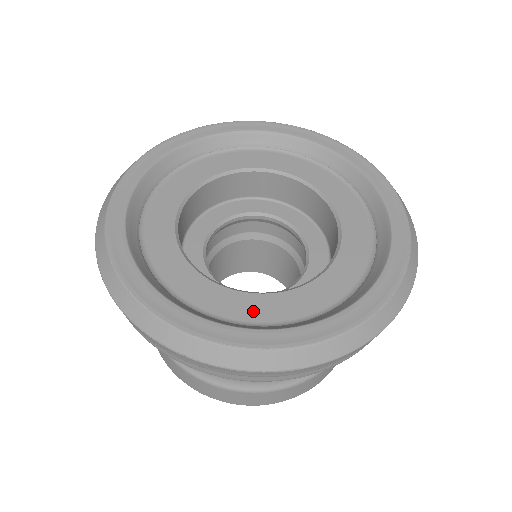
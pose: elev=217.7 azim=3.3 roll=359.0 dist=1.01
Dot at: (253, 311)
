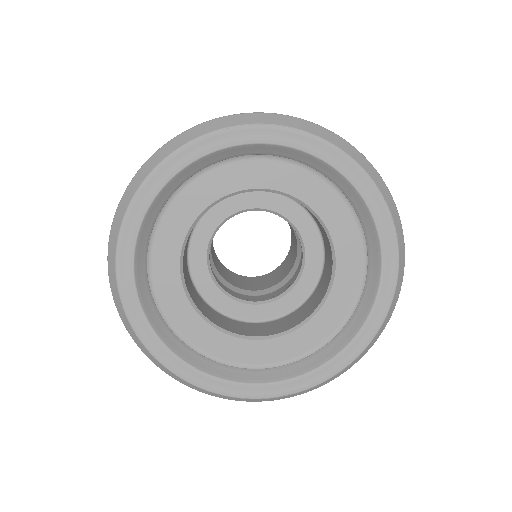
Dot at: (328, 324)
